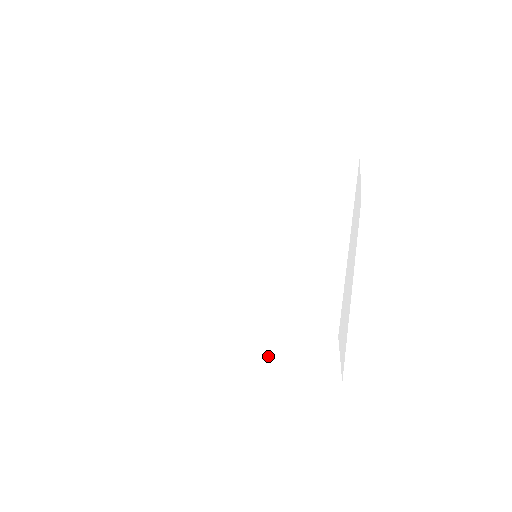
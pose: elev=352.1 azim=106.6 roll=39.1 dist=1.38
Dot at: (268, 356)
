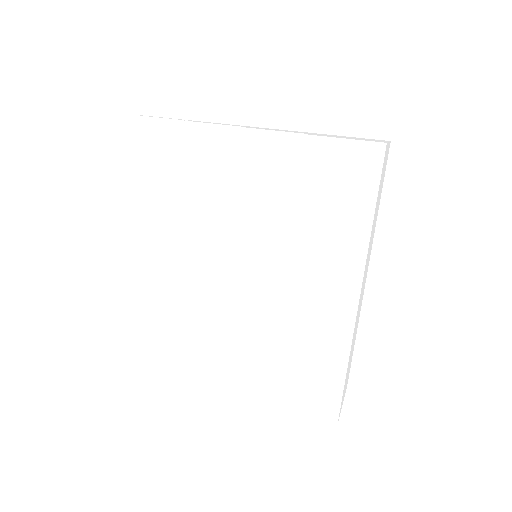
Dot at: occluded
